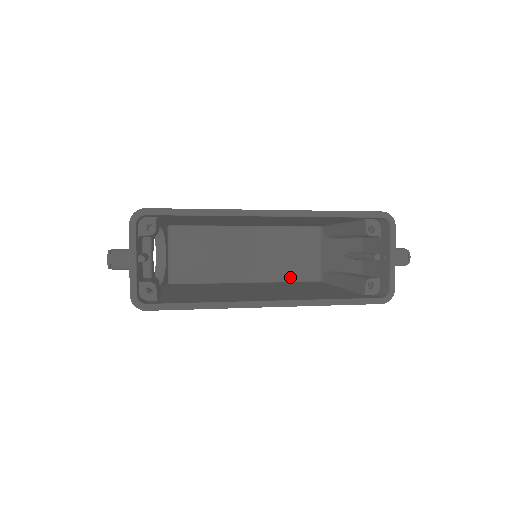
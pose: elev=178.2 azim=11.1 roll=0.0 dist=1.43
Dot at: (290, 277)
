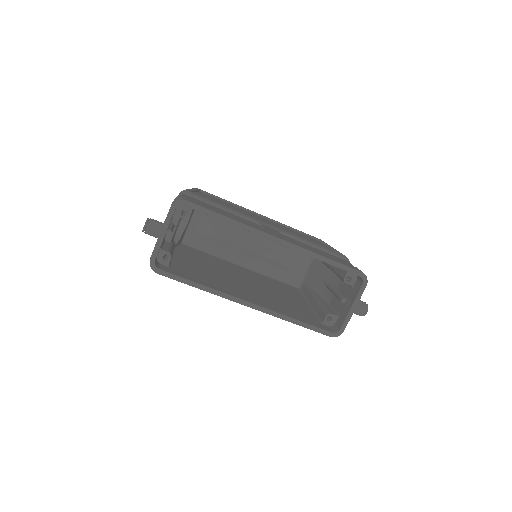
Dot at: (277, 276)
